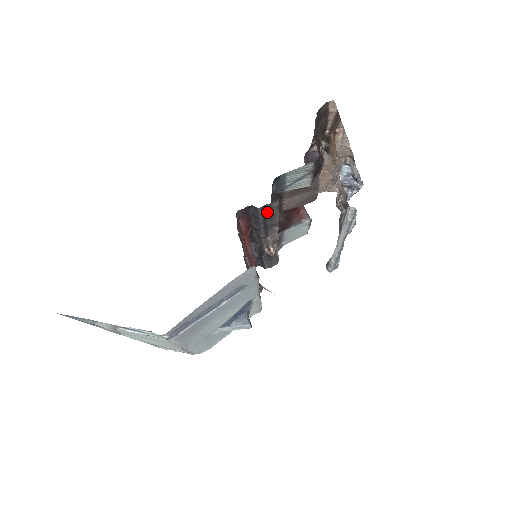
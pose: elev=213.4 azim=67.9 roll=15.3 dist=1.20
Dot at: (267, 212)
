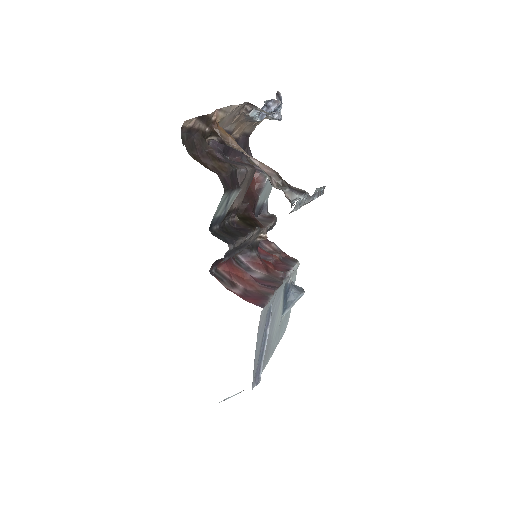
Dot at: (230, 251)
